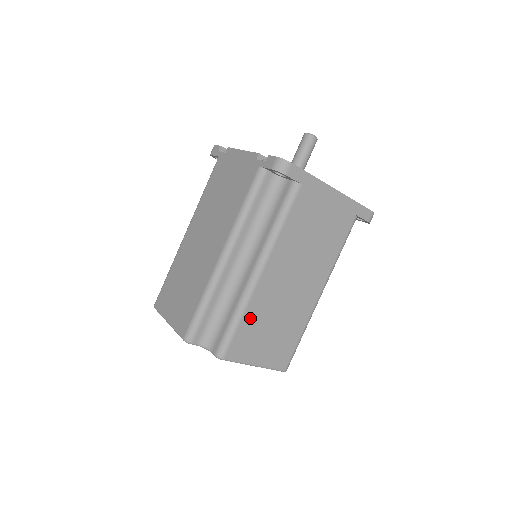
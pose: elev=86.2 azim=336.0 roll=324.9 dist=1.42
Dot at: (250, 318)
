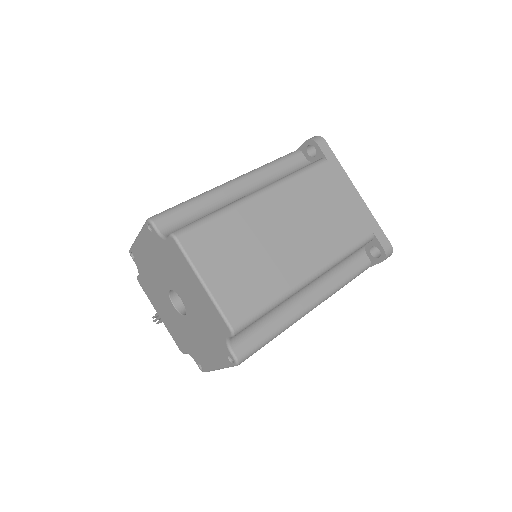
Dot at: (228, 225)
